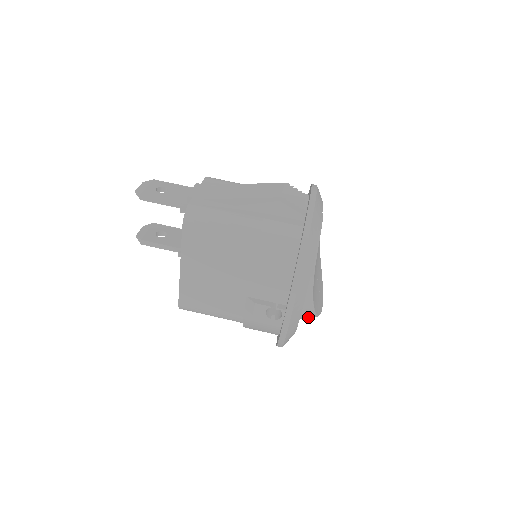
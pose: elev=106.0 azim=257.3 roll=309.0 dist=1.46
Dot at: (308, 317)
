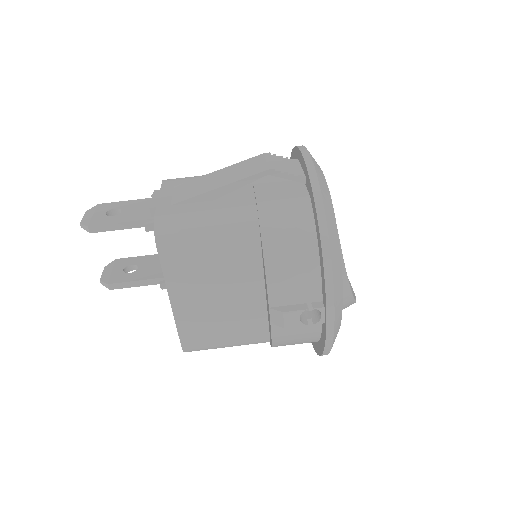
Dot at: (345, 307)
